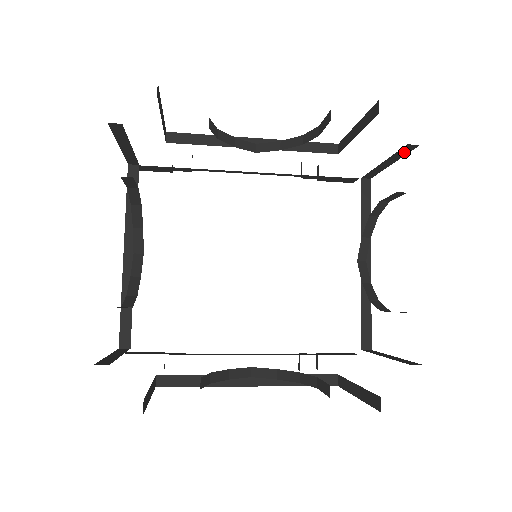
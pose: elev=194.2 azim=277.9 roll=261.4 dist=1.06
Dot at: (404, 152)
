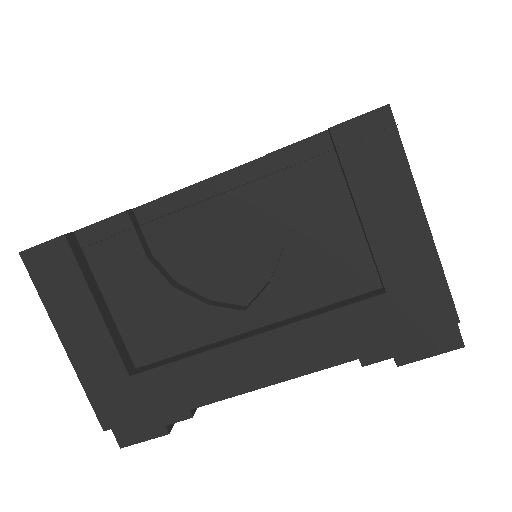
Dot at: occluded
